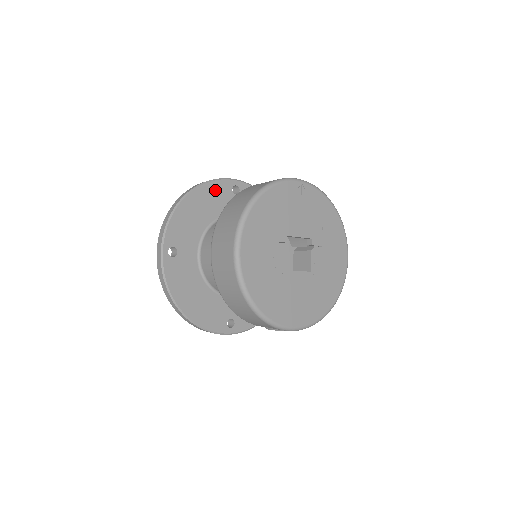
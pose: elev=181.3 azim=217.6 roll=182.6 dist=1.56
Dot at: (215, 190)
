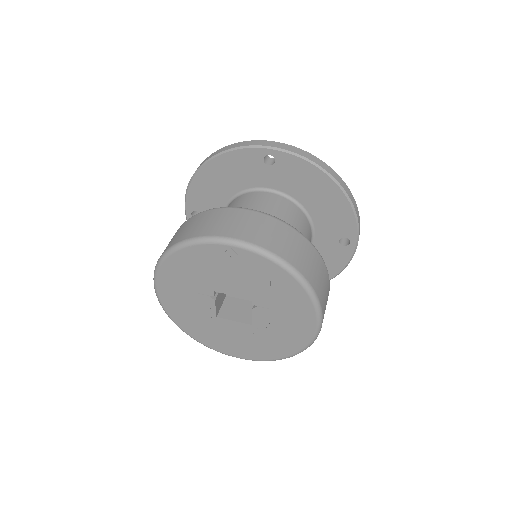
Dot at: (239, 160)
